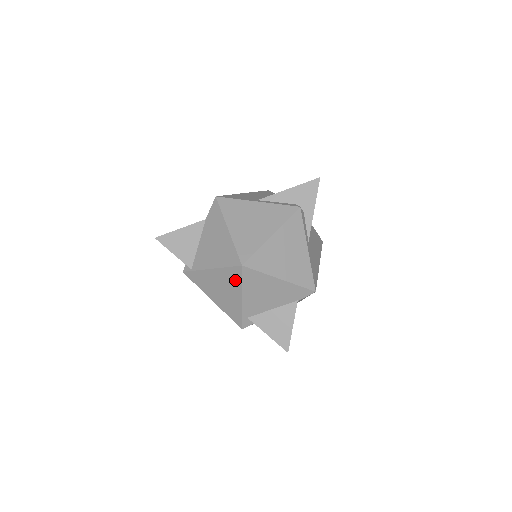
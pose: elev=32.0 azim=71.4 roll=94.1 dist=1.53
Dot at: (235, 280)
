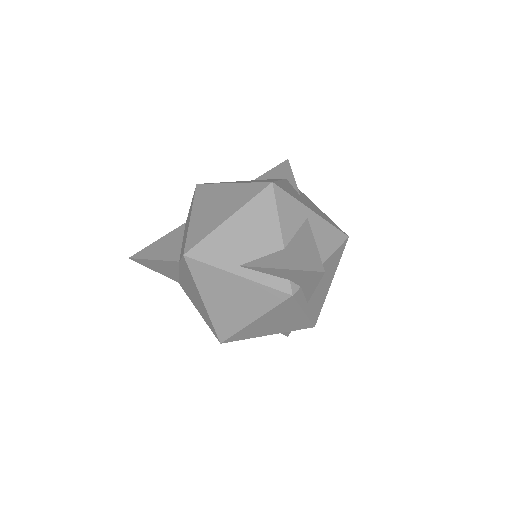
Dot at: occluded
